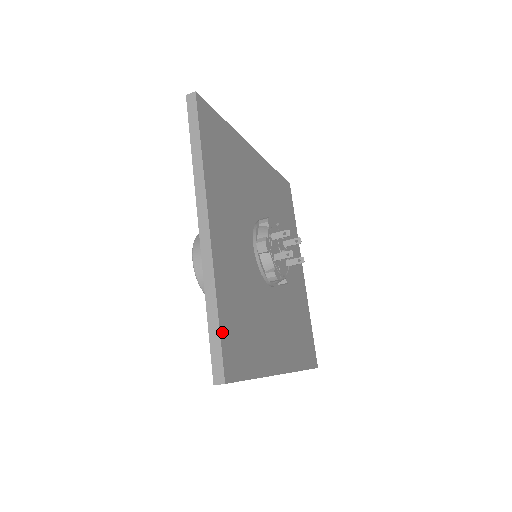
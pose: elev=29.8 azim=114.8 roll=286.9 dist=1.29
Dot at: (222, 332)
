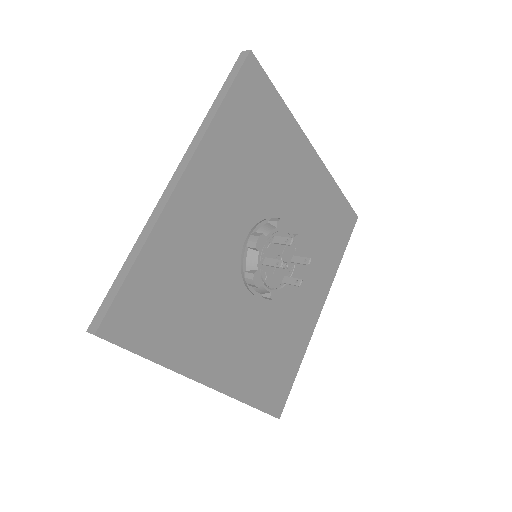
Dot at: (127, 284)
